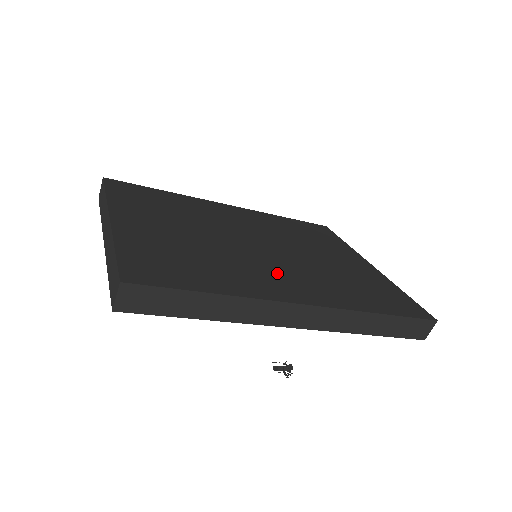
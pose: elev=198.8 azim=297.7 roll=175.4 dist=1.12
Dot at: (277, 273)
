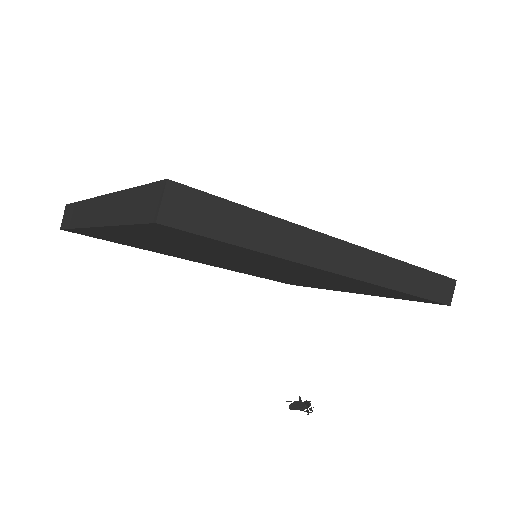
Dot at: occluded
